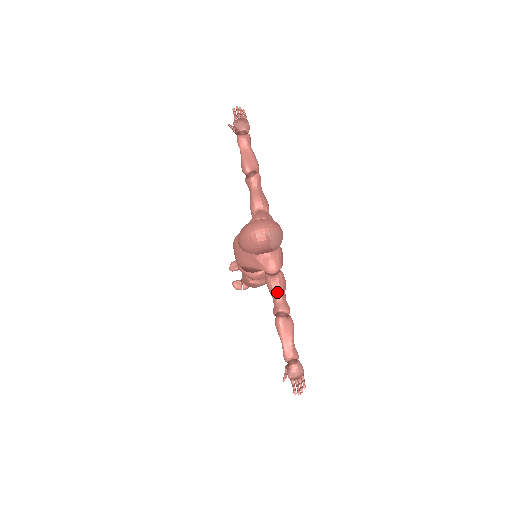
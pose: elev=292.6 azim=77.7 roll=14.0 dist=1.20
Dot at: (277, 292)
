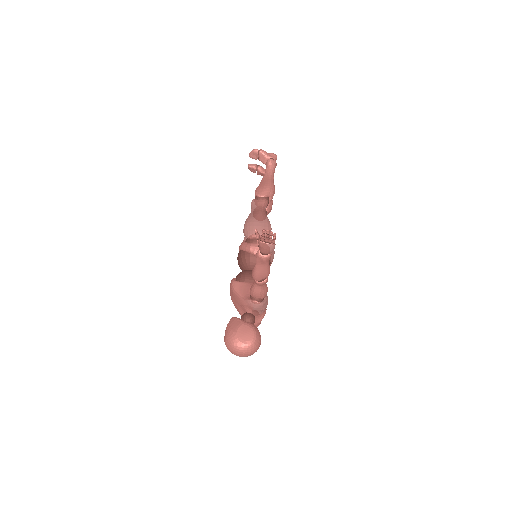
Dot at: occluded
